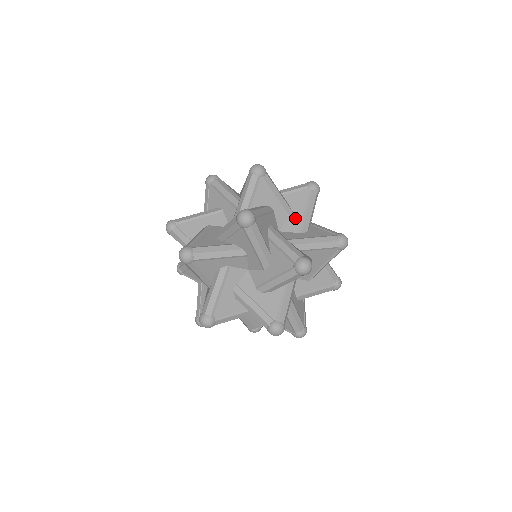
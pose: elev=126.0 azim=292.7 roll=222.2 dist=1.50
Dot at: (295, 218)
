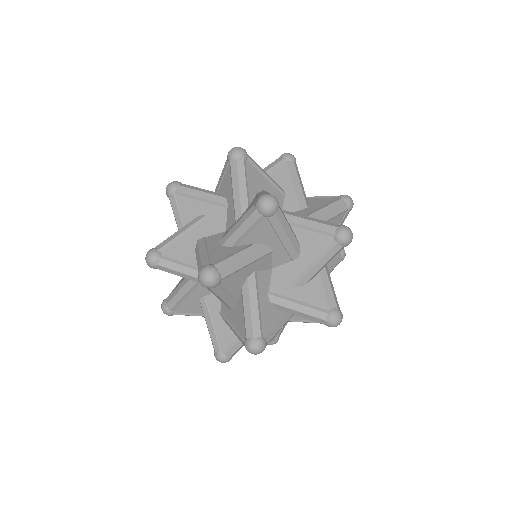
Dot at: (306, 210)
